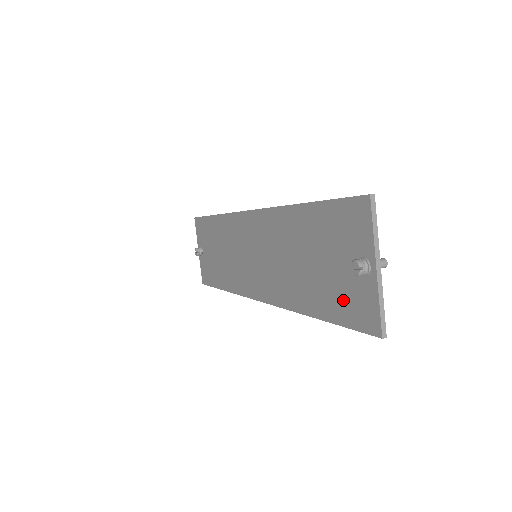
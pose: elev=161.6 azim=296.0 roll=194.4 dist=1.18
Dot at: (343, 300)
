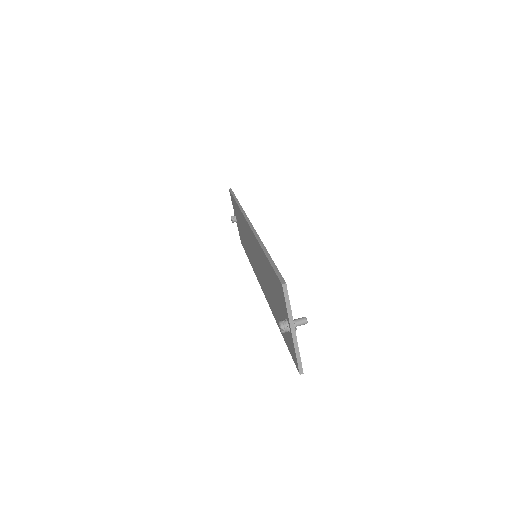
Dot at: (285, 334)
